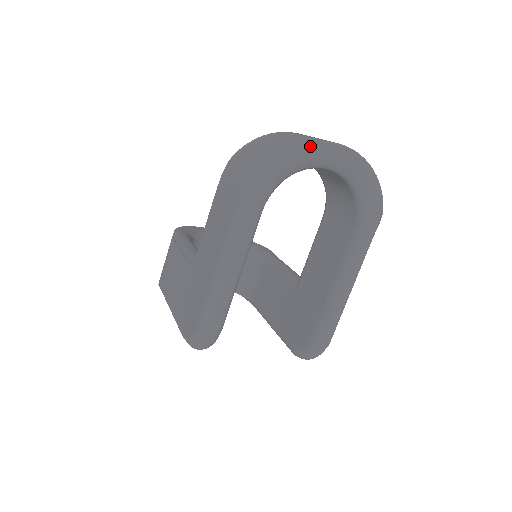
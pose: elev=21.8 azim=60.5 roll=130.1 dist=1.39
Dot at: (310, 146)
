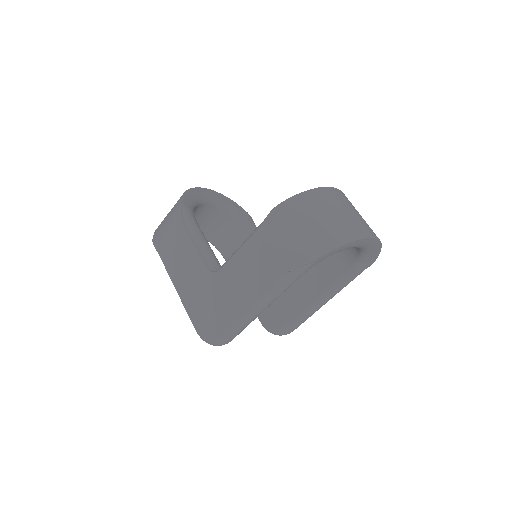
Dot at: (352, 242)
